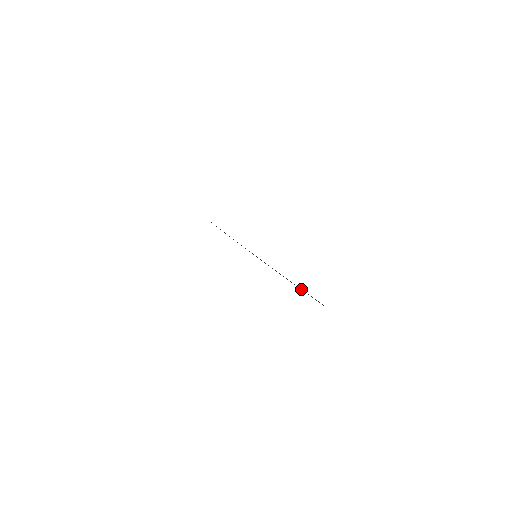
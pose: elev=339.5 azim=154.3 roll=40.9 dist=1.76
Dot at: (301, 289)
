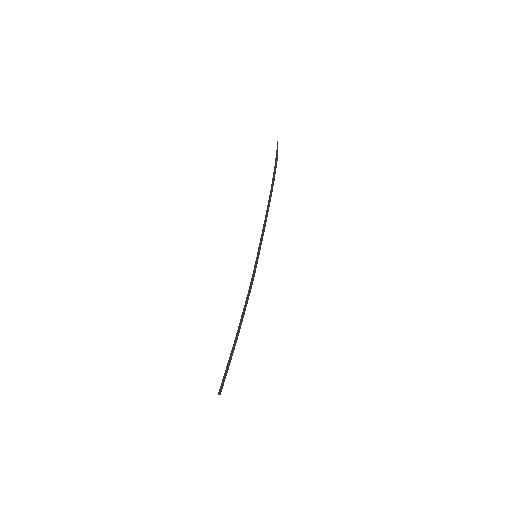
Dot at: (232, 351)
